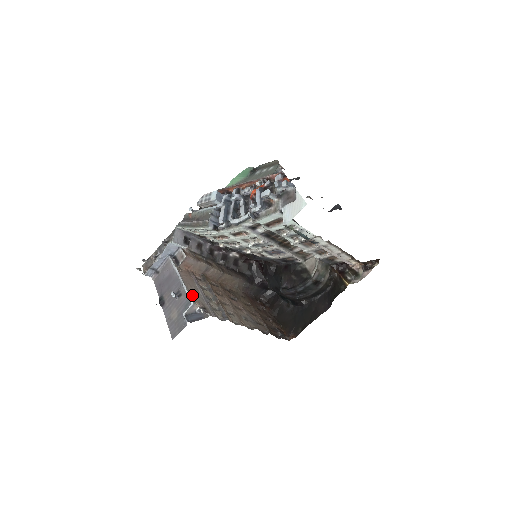
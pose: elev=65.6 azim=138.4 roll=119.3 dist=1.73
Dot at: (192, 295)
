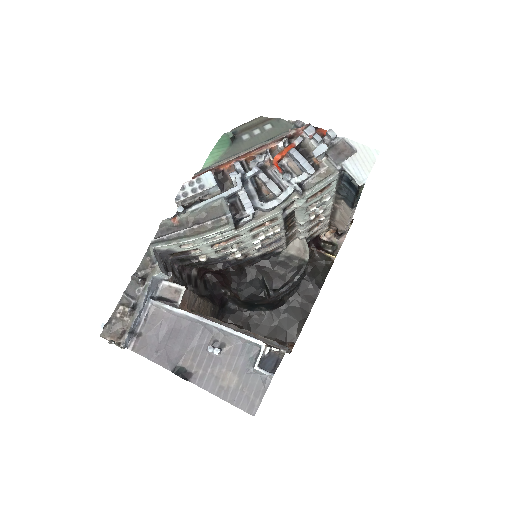
Dot at: (246, 335)
